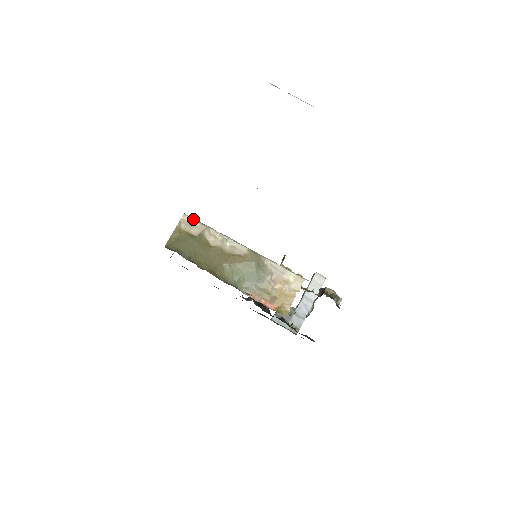
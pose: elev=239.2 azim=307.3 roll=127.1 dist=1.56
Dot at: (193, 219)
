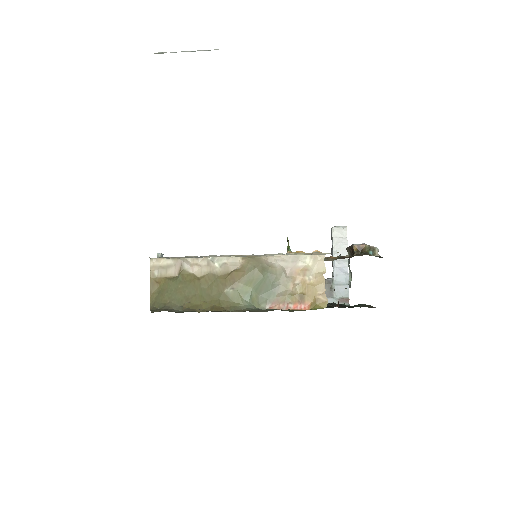
Dot at: (163, 259)
